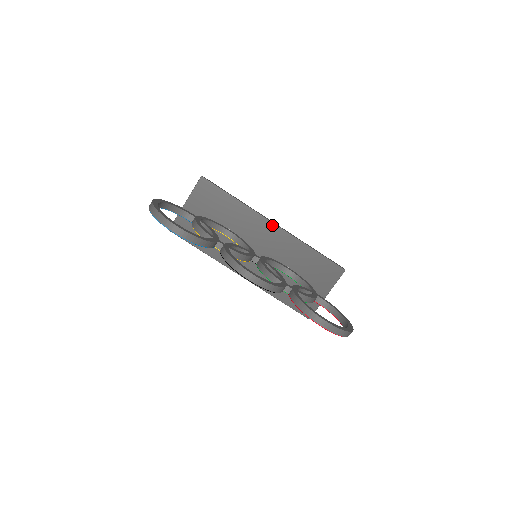
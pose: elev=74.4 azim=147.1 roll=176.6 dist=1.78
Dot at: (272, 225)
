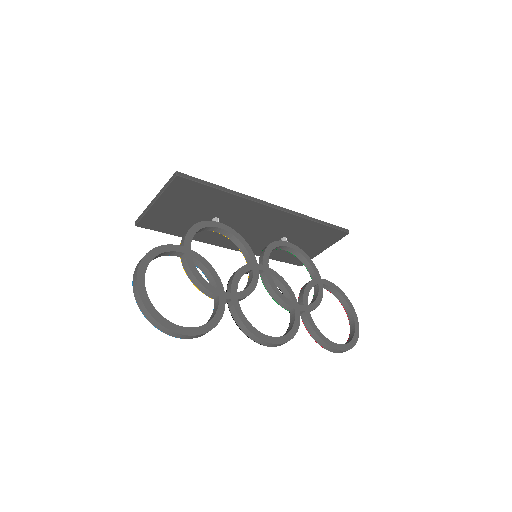
Dot at: (272, 210)
